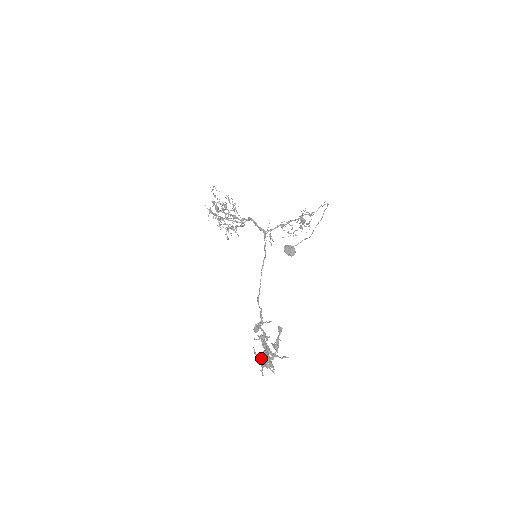
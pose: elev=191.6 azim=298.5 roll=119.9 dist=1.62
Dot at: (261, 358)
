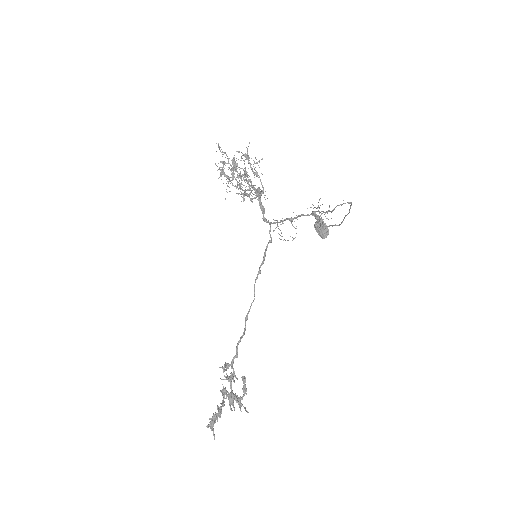
Dot at: (228, 397)
